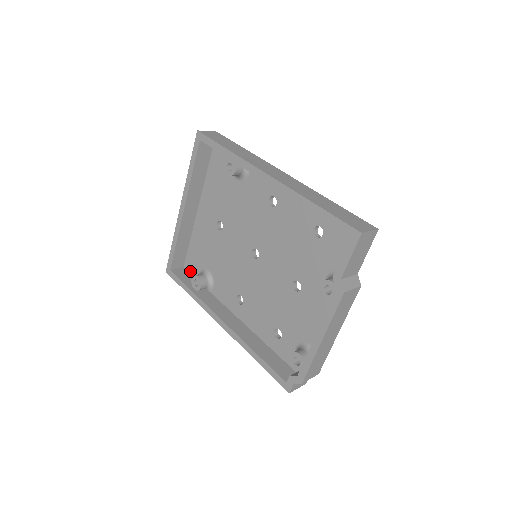
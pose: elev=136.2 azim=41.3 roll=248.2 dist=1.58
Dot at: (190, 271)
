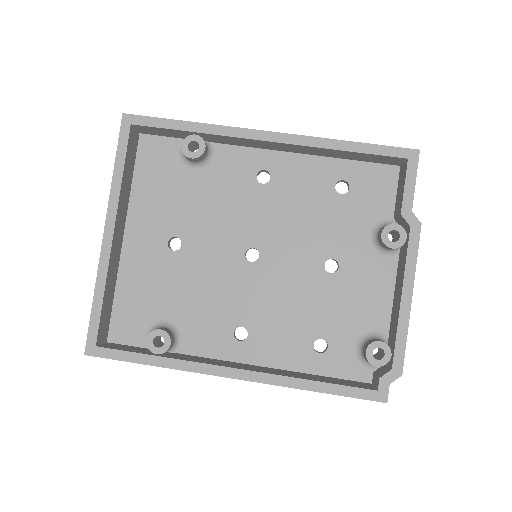
Dot at: (124, 341)
